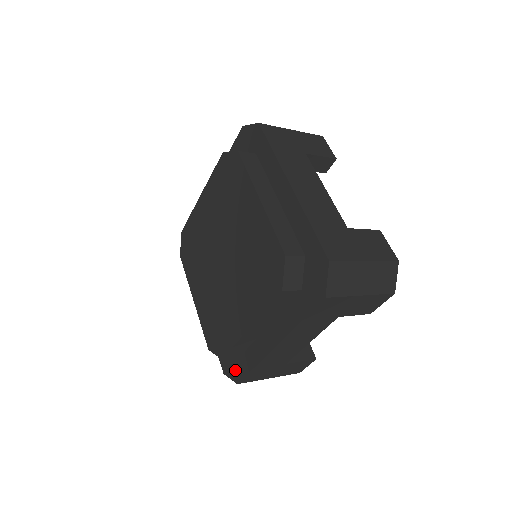
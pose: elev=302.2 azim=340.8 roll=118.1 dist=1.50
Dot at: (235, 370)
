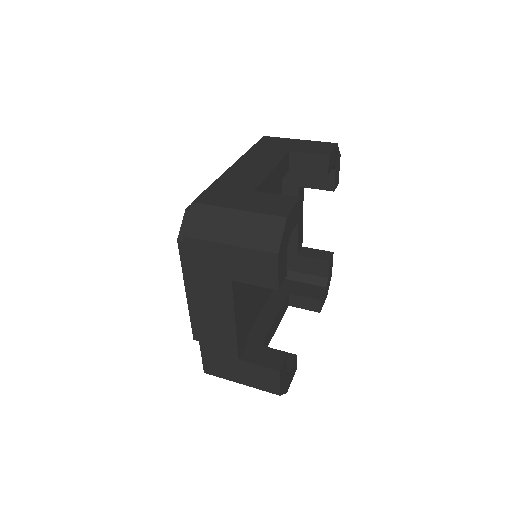
Dot at: occluded
